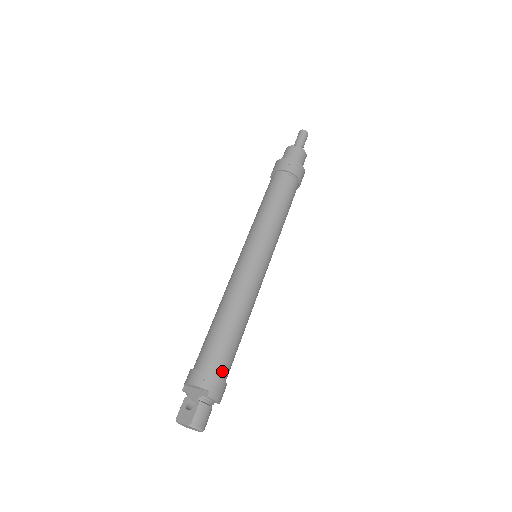
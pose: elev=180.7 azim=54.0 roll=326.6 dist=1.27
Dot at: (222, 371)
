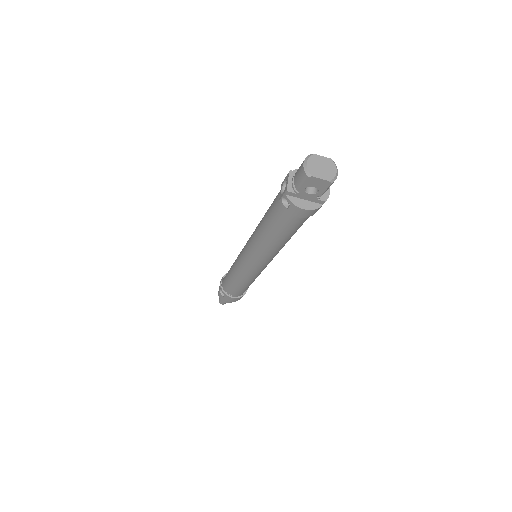
Dot at: occluded
